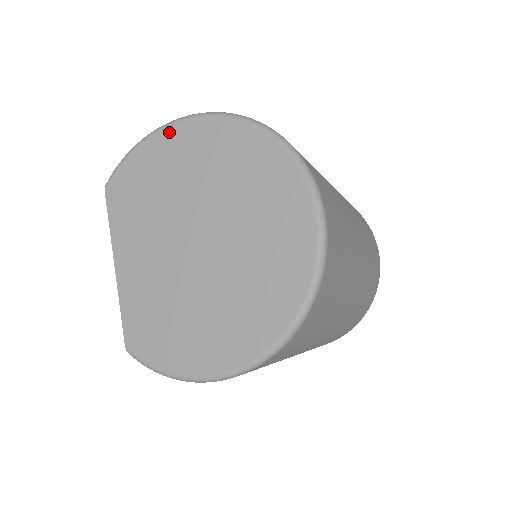
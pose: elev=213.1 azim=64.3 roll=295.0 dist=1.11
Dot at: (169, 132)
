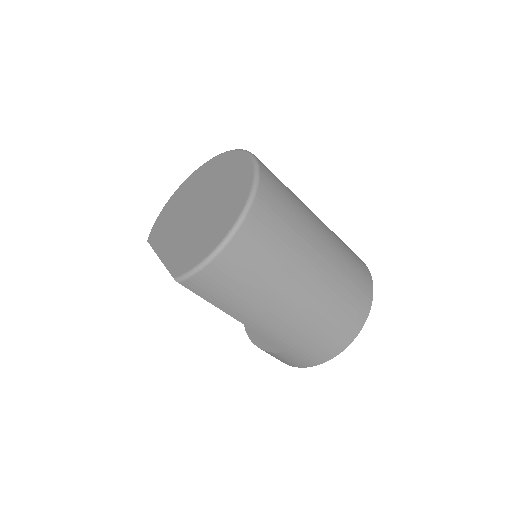
Dot at: (173, 197)
